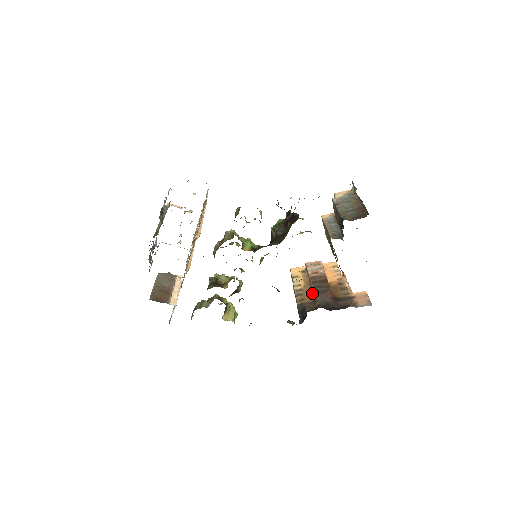
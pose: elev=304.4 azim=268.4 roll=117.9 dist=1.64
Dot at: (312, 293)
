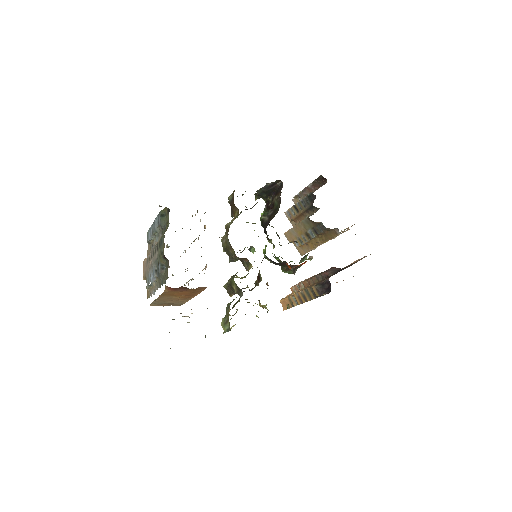
Dot at: (318, 279)
